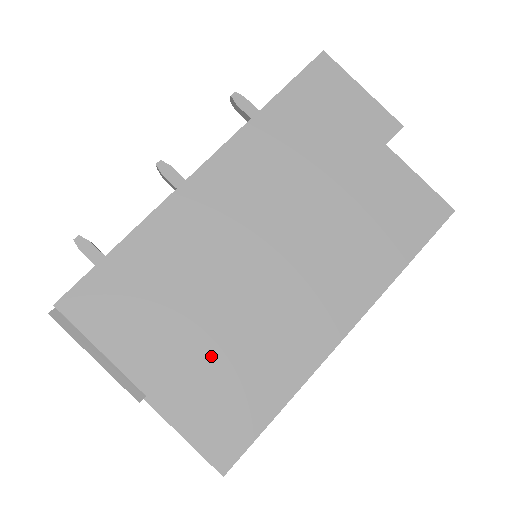
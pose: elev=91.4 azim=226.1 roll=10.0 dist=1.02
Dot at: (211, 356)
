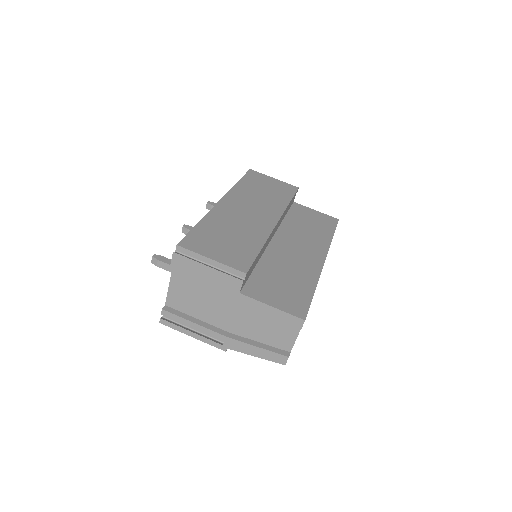
Dot at: (265, 274)
